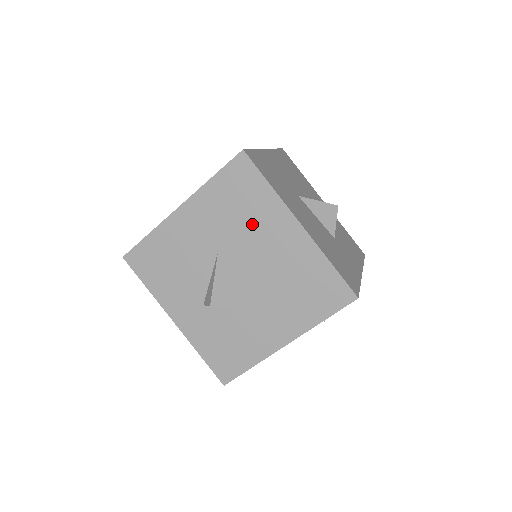
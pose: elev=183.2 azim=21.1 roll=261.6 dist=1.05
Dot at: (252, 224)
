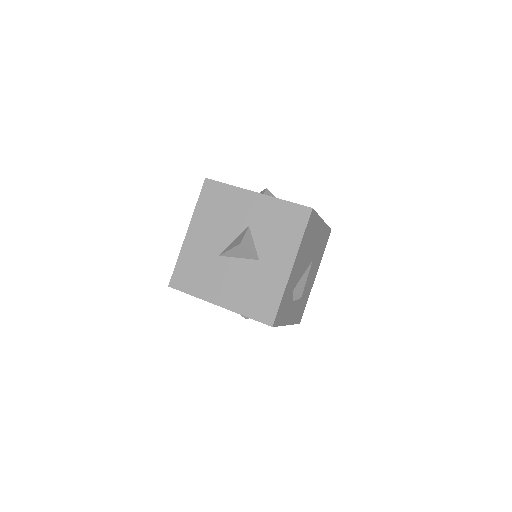
Dot at: occluded
